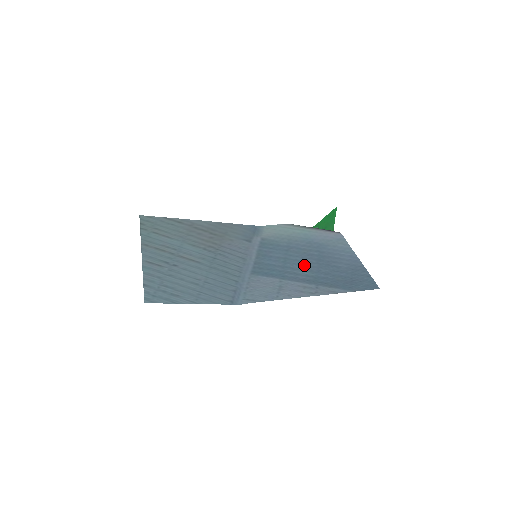
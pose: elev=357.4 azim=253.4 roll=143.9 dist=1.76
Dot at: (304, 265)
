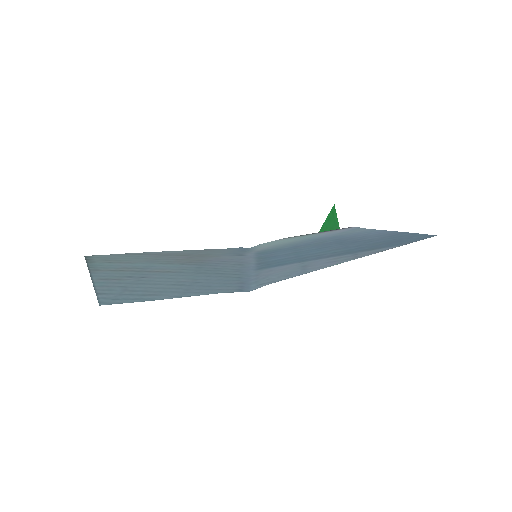
Dot at: (324, 249)
